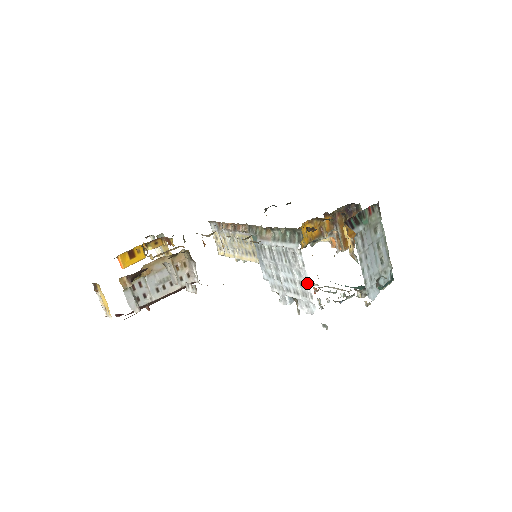
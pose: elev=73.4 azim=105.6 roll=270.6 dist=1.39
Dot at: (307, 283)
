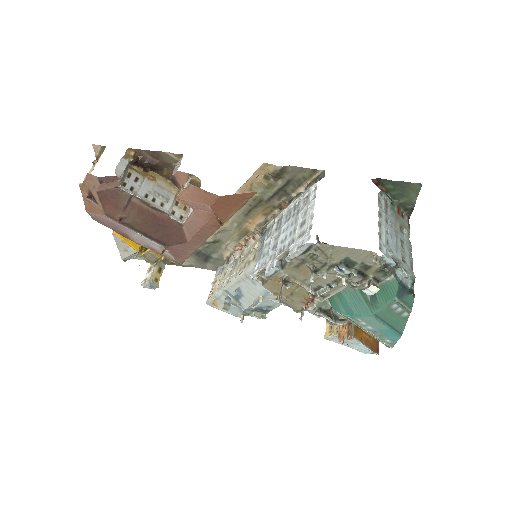
Dot at: (311, 215)
